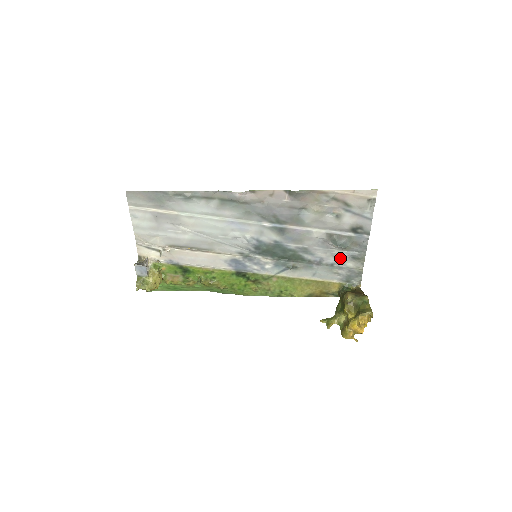
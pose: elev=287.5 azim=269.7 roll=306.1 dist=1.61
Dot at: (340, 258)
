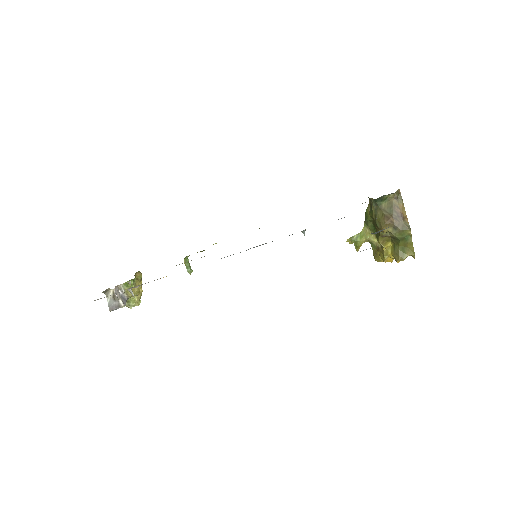
Dot at: occluded
